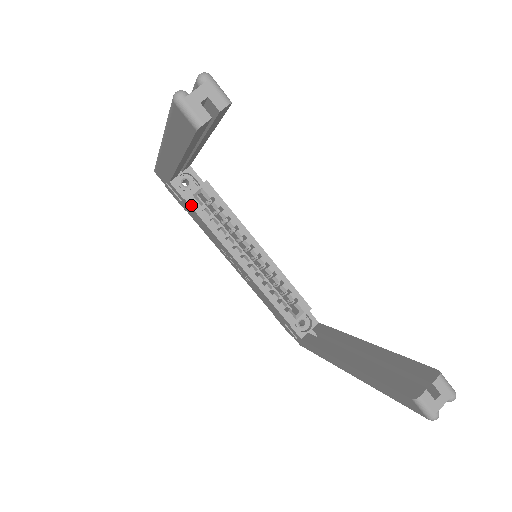
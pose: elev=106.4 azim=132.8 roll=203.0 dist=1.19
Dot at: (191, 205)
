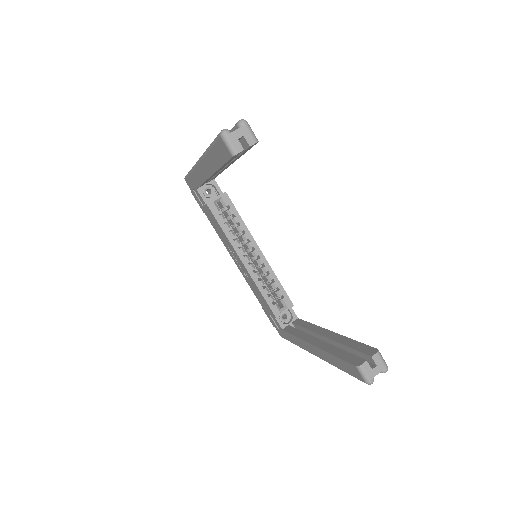
Dot at: (211, 209)
